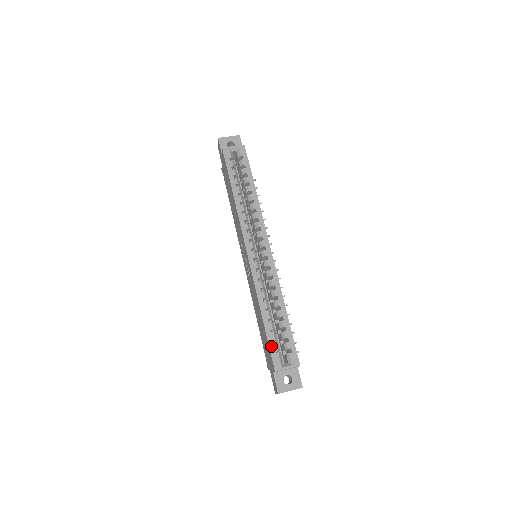
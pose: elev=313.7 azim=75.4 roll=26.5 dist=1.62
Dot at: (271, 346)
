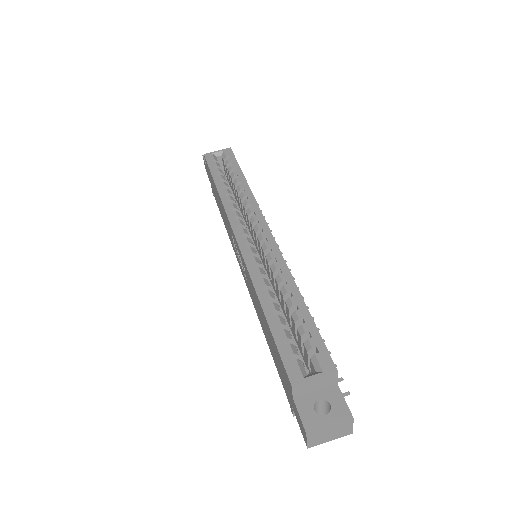
Dot at: (281, 347)
